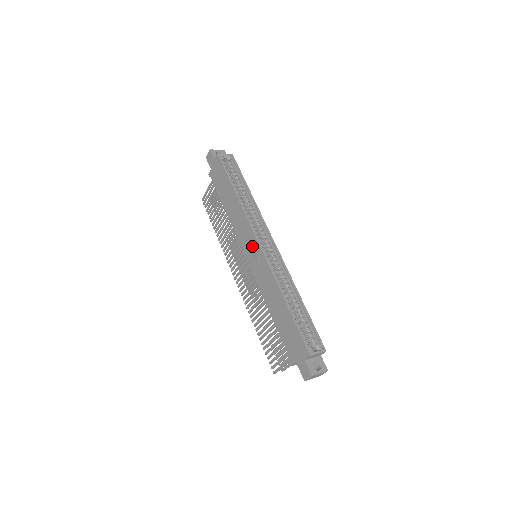
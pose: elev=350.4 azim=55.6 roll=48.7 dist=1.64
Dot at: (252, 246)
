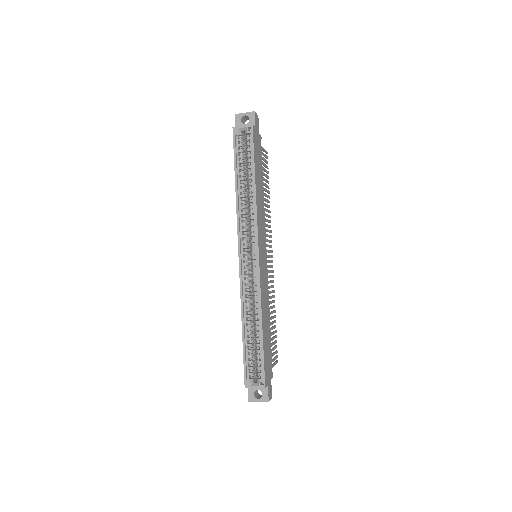
Dot at: occluded
